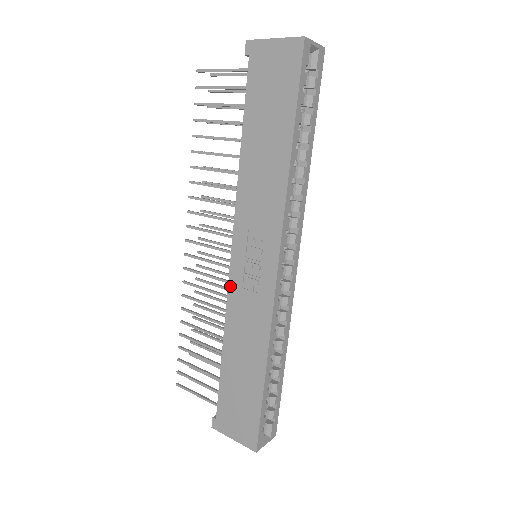
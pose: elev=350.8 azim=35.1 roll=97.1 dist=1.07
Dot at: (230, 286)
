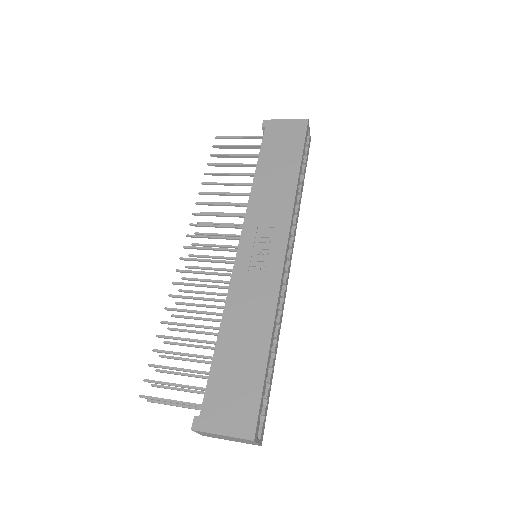
Dot at: (235, 272)
